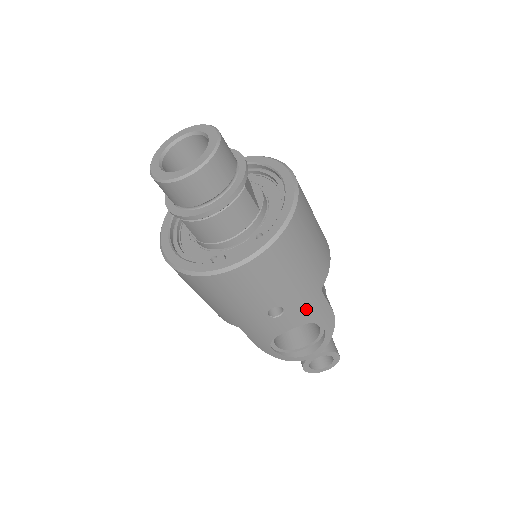
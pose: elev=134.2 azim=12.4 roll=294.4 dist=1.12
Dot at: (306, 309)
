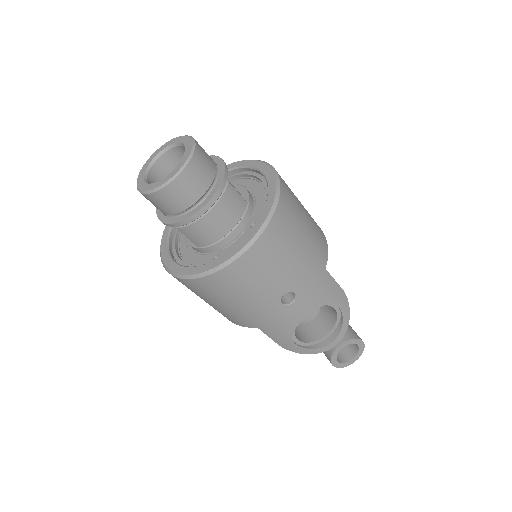
Dot at: (317, 290)
